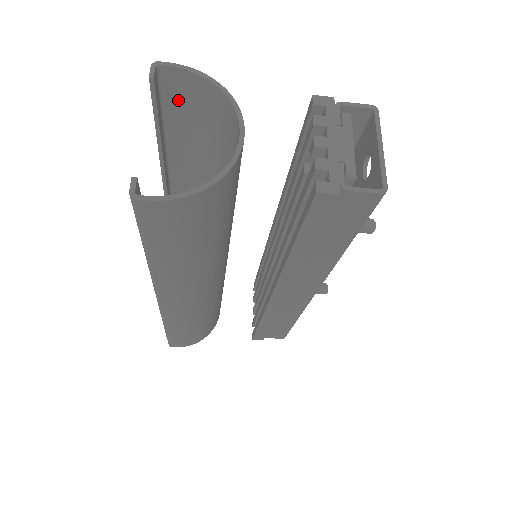
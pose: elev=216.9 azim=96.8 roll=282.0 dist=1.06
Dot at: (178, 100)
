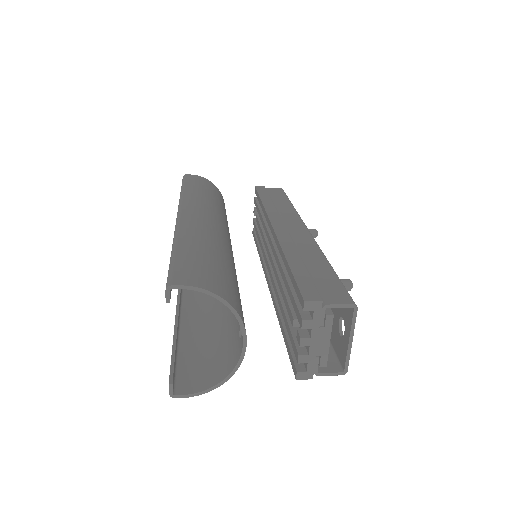
Dot at: (188, 272)
